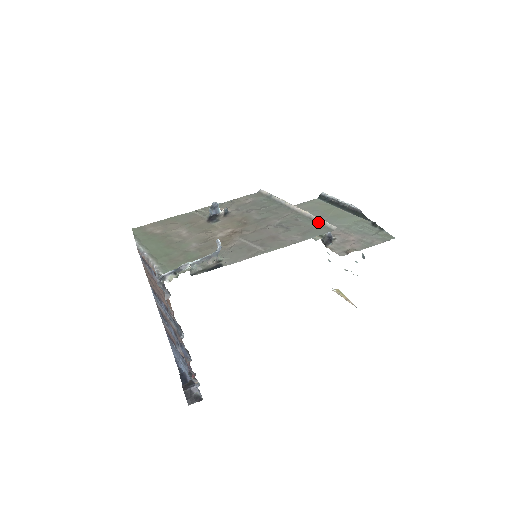
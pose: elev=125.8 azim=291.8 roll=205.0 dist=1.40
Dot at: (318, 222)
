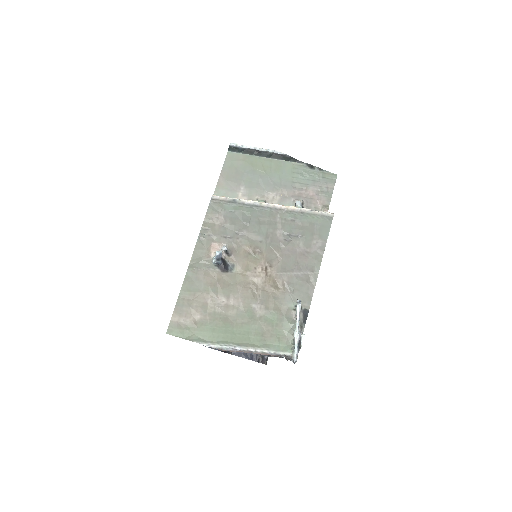
Dot at: (313, 214)
